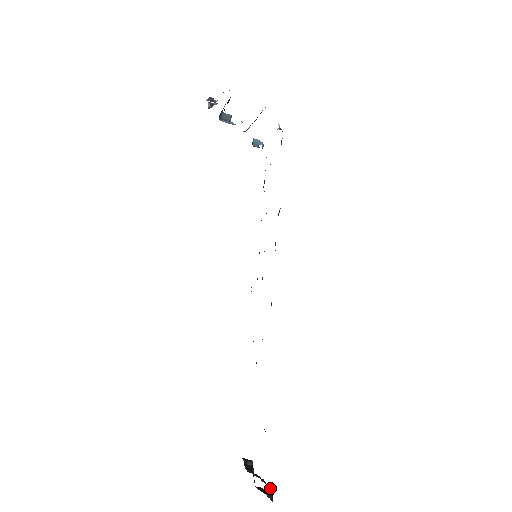
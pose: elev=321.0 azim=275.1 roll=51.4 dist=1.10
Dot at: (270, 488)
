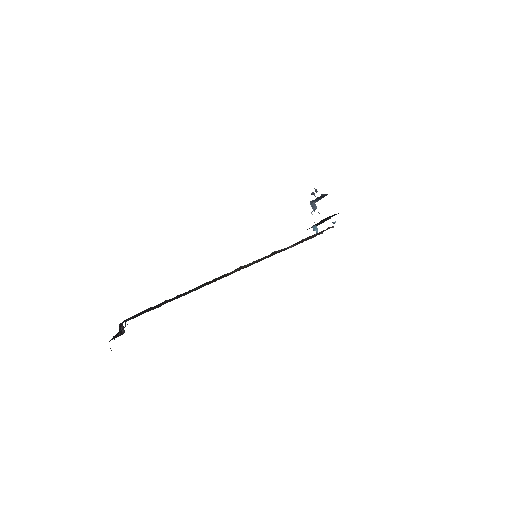
Dot at: occluded
